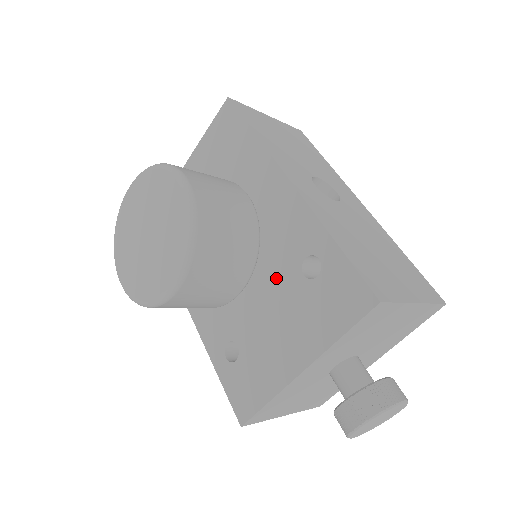
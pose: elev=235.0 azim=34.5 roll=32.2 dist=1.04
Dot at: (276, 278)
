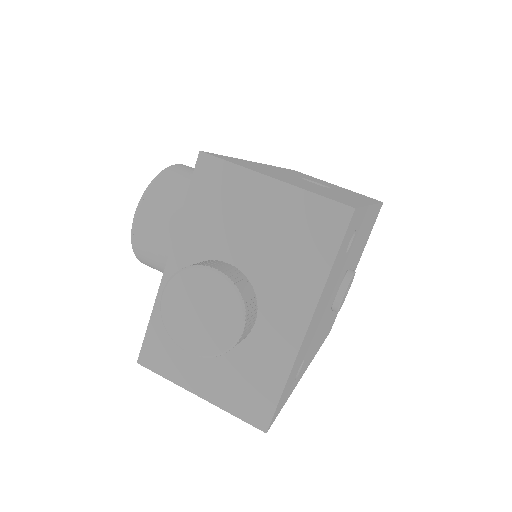
Dot at: occluded
